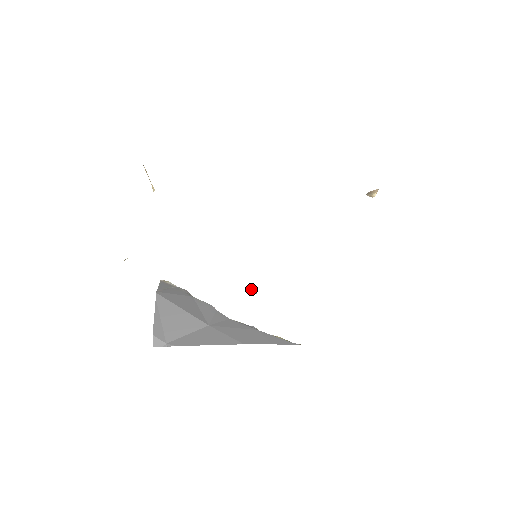
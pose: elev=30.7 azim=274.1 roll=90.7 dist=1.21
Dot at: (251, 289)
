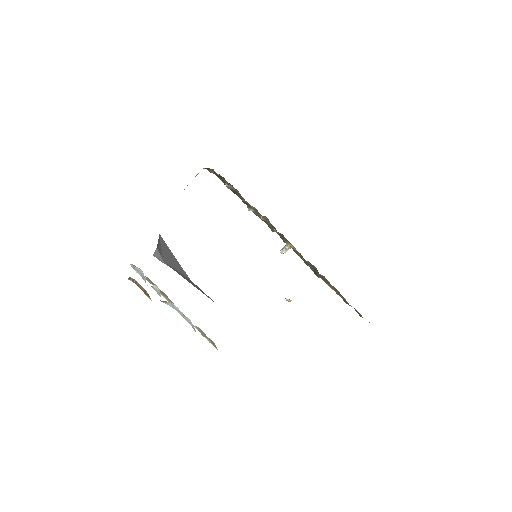
Dot at: (281, 249)
